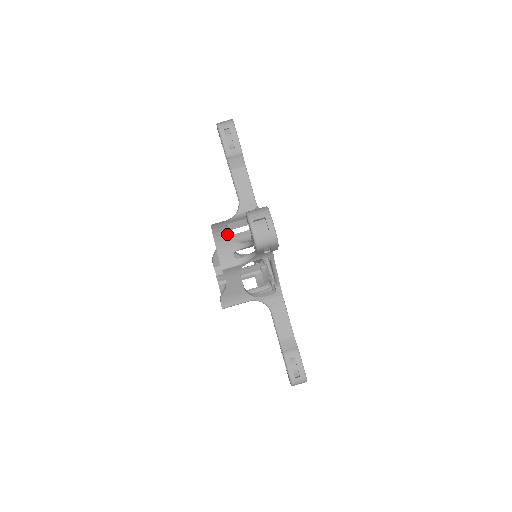
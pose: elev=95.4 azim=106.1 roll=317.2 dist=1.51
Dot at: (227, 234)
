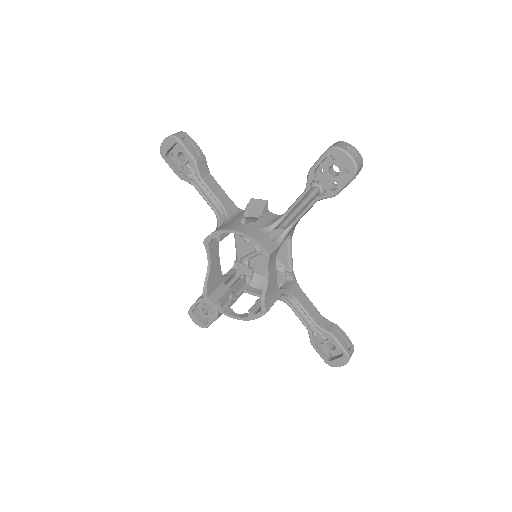
Dot at: (248, 225)
